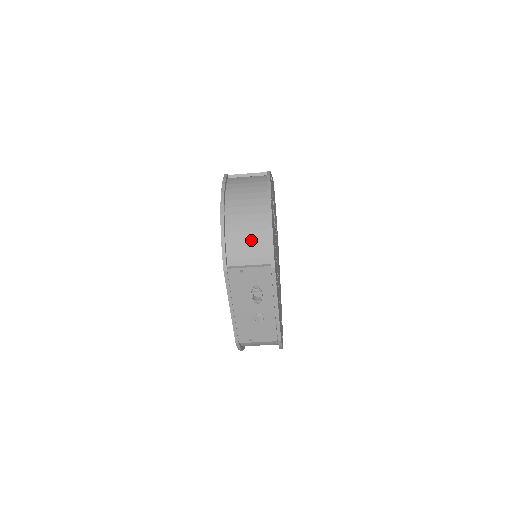
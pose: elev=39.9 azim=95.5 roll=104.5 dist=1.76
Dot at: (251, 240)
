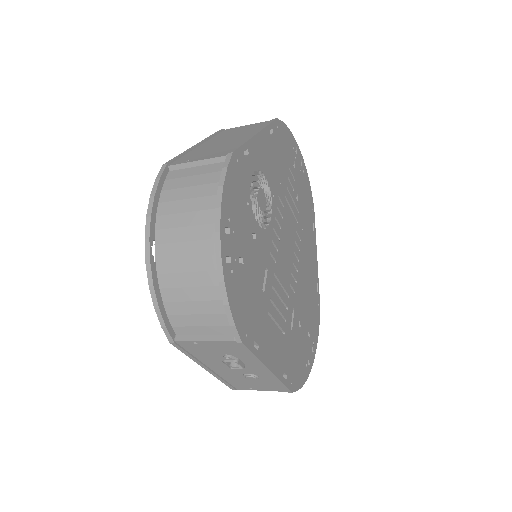
Dot at: (199, 301)
